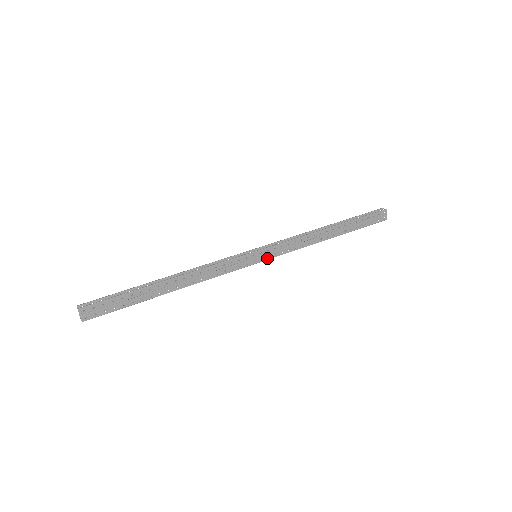
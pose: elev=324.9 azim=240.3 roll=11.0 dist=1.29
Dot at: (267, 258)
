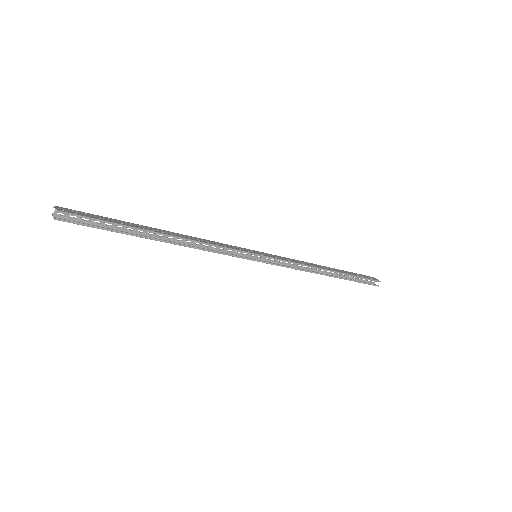
Dot at: (269, 257)
